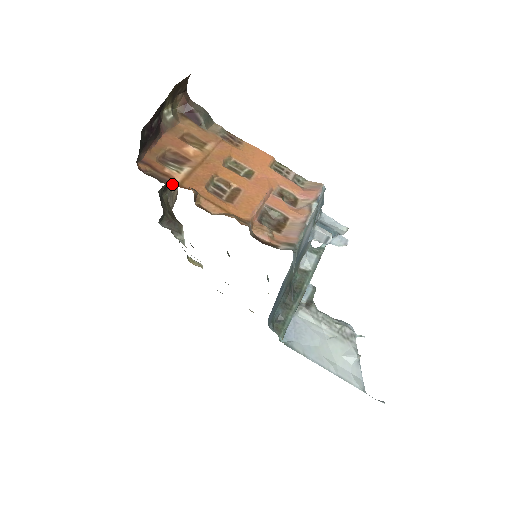
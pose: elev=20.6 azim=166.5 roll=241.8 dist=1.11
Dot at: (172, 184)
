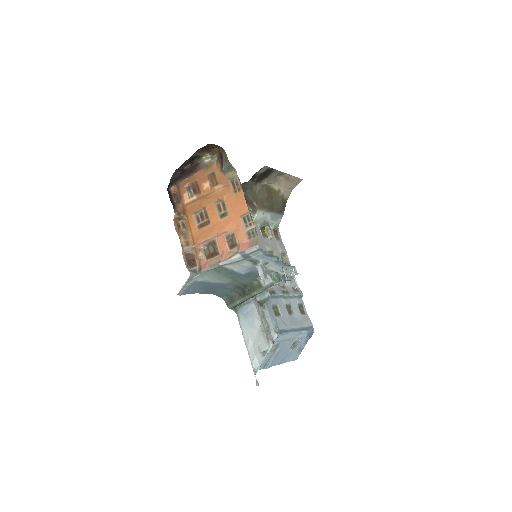
Dot at: (180, 204)
